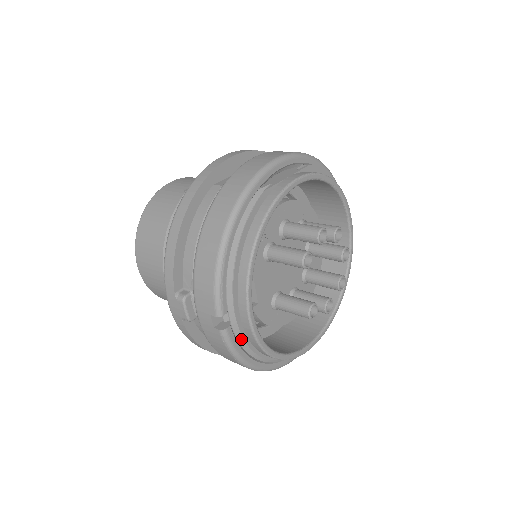
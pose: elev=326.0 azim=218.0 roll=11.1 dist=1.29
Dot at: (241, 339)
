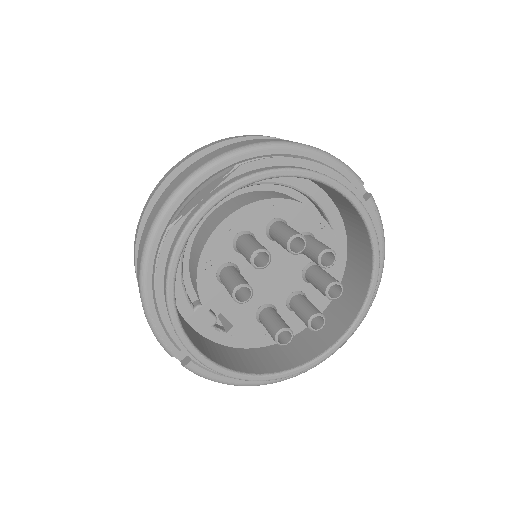
Dot at: occluded
